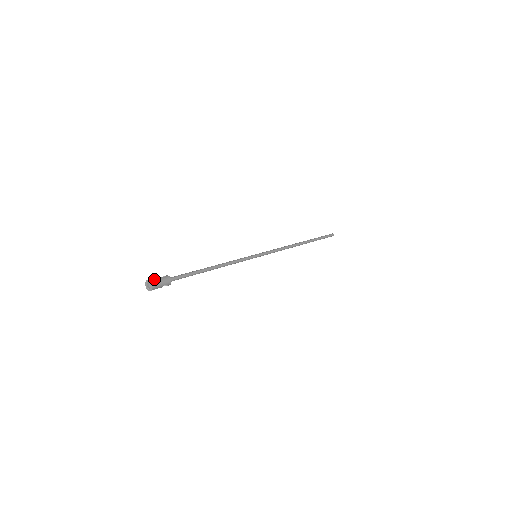
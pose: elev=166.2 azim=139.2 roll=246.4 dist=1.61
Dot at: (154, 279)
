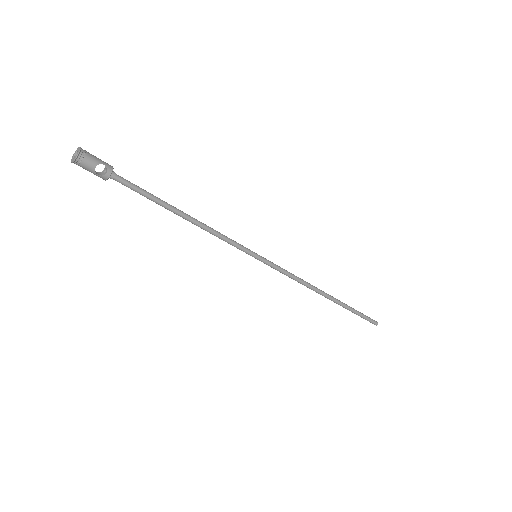
Dot at: occluded
